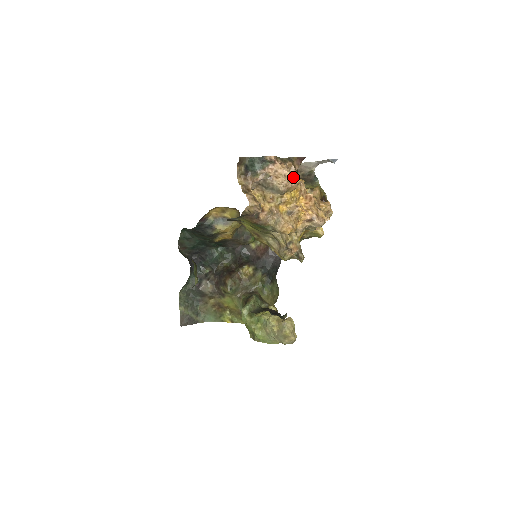
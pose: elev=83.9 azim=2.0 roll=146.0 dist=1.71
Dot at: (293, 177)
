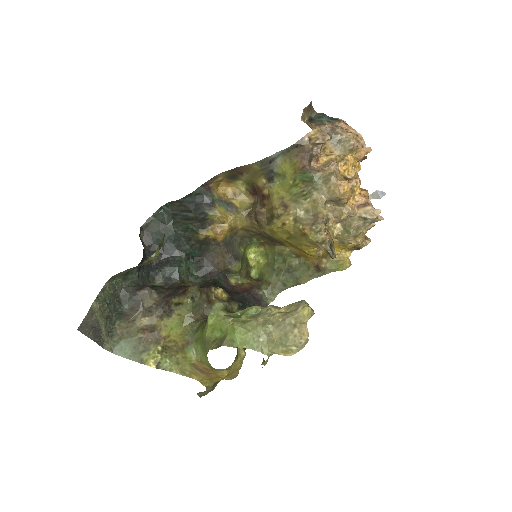
Dot at: (364, 142)
